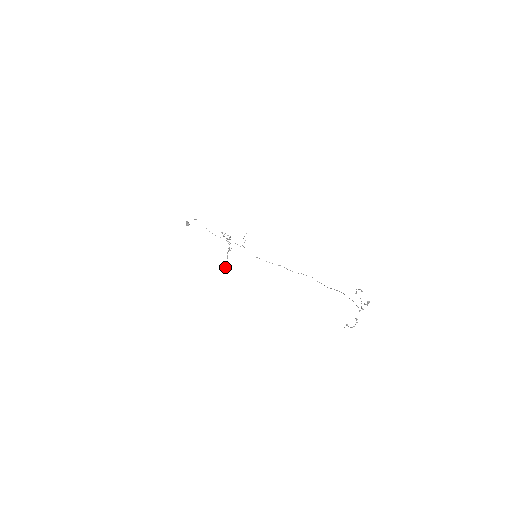
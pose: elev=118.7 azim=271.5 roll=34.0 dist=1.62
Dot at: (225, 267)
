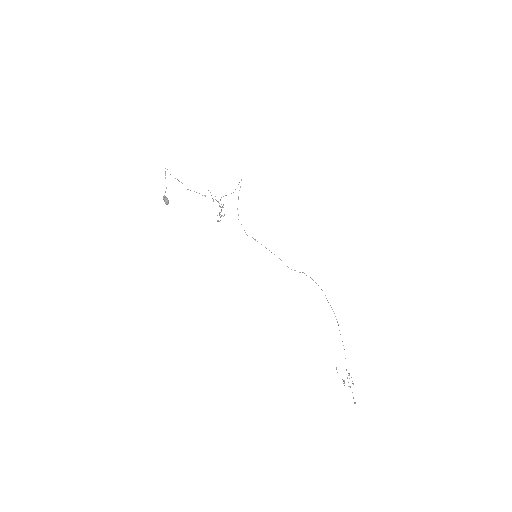
Dot at: occluded
